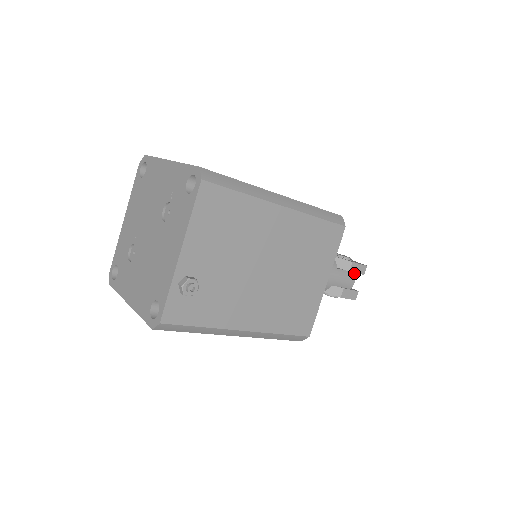
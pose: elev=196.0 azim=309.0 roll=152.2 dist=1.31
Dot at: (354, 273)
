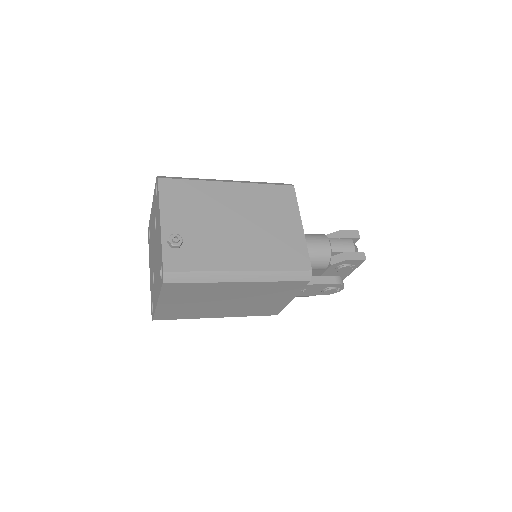
Dot at: (349, 239)
